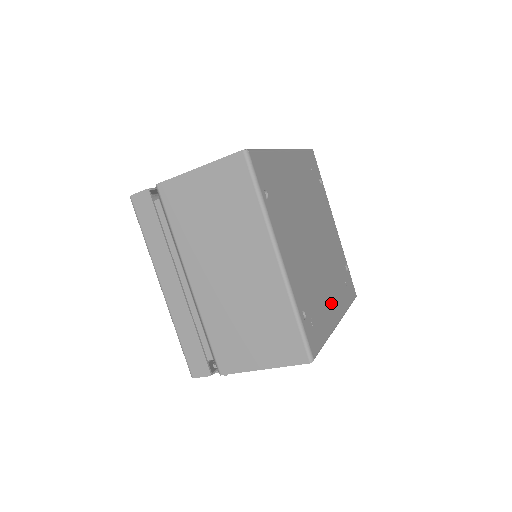
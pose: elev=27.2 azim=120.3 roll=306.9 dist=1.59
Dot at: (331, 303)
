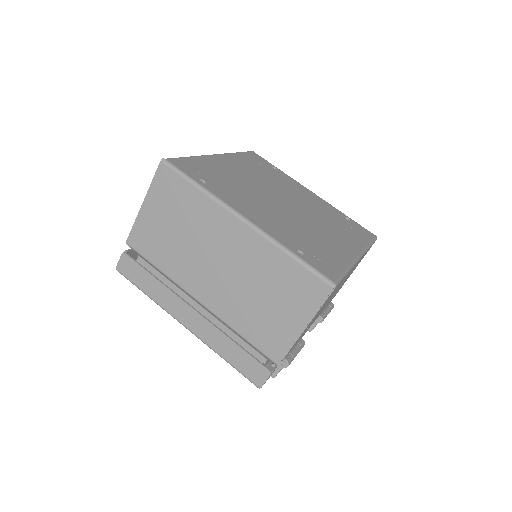
Dot at: (338, 243)
